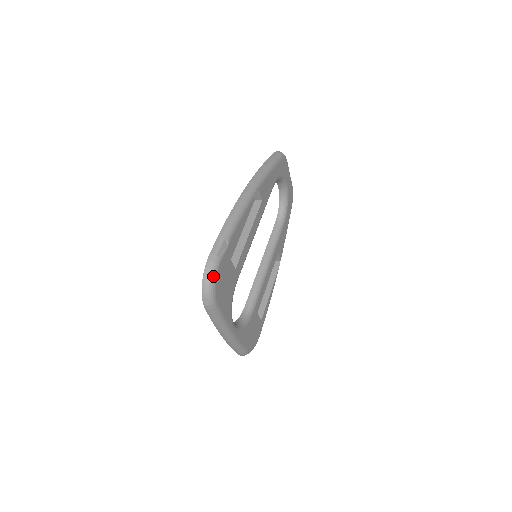
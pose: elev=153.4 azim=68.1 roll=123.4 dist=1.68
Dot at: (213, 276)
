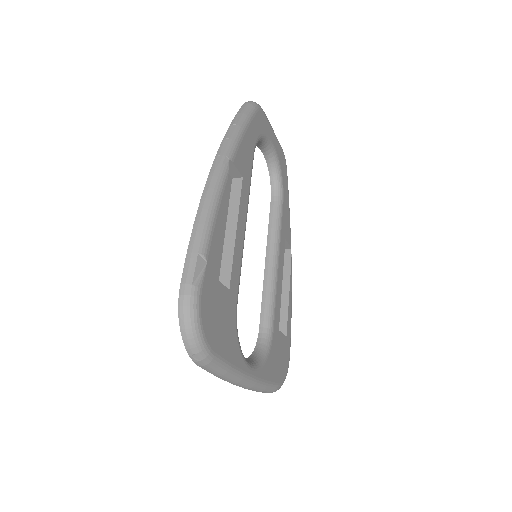
Dot at: (194, 317)
